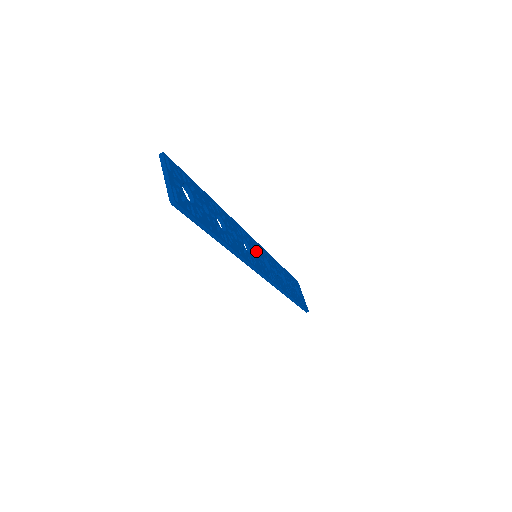
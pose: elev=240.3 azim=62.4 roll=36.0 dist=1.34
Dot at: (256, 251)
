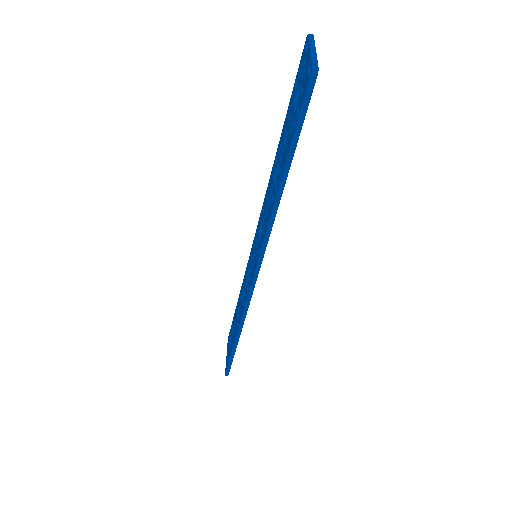
Dot at: occluded
